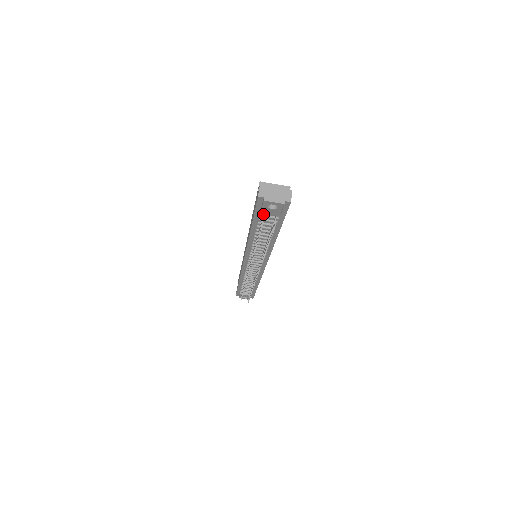
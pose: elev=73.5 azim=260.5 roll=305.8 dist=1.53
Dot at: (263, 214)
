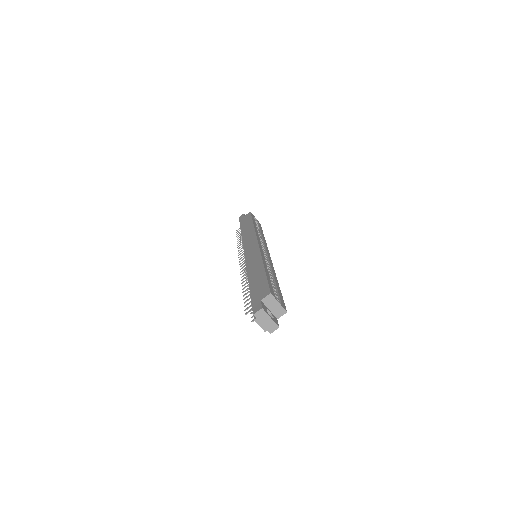
Dot at: occluded
